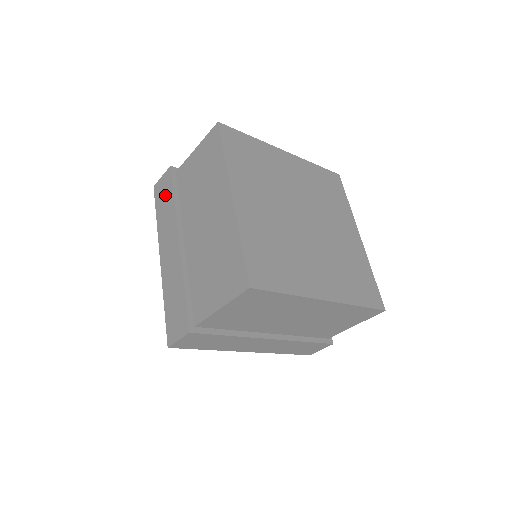
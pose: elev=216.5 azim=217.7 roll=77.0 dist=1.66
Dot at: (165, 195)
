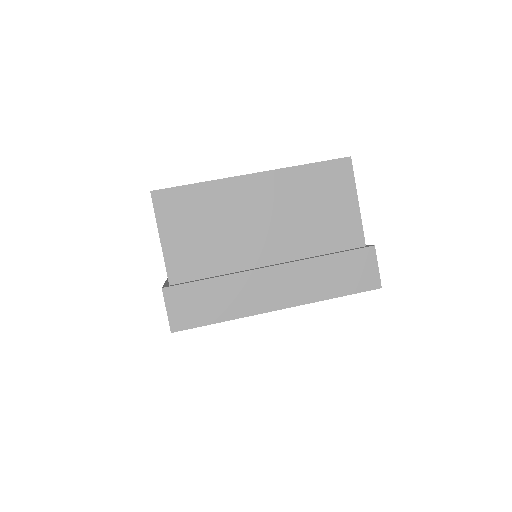
Dot at: occluded
